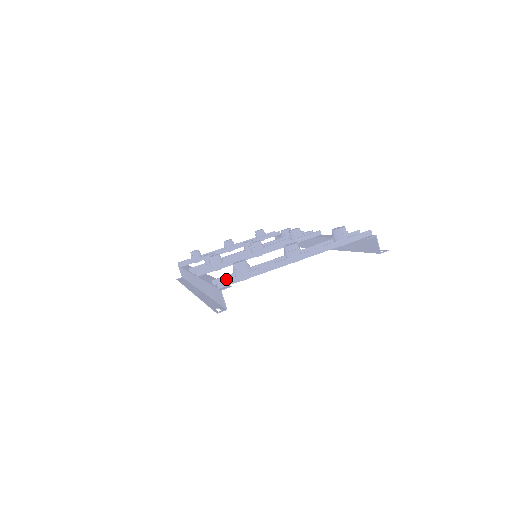
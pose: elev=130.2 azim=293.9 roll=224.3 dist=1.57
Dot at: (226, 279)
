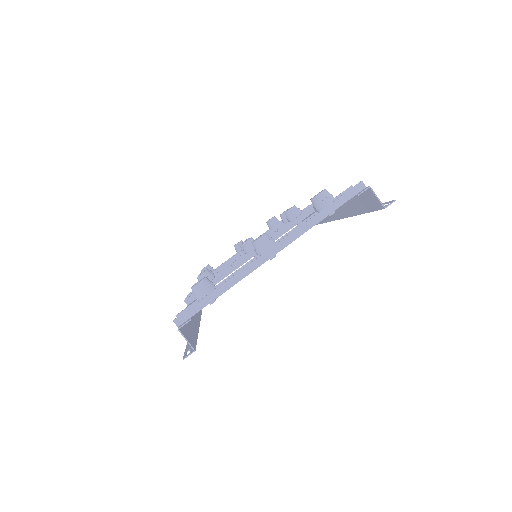
Dot at: occluded
